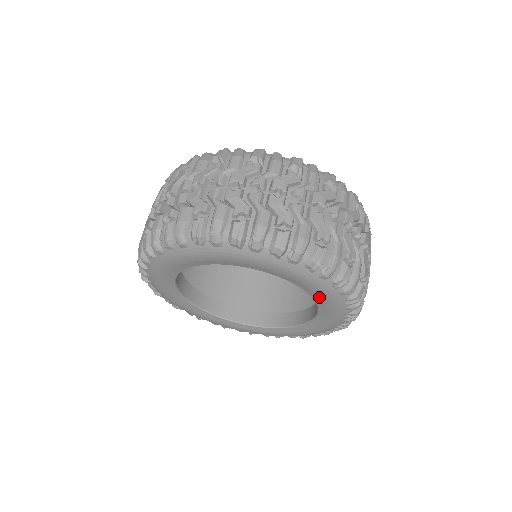
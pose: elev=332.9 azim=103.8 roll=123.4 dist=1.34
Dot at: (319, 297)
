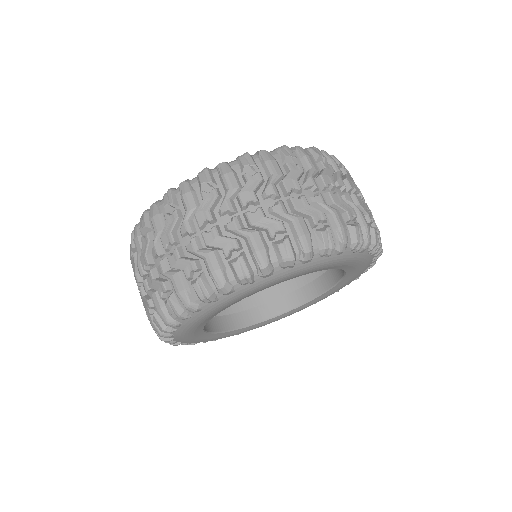
Dot at: (354, 273)
